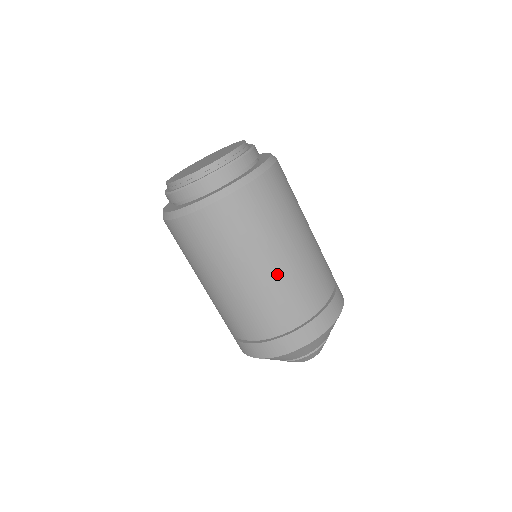
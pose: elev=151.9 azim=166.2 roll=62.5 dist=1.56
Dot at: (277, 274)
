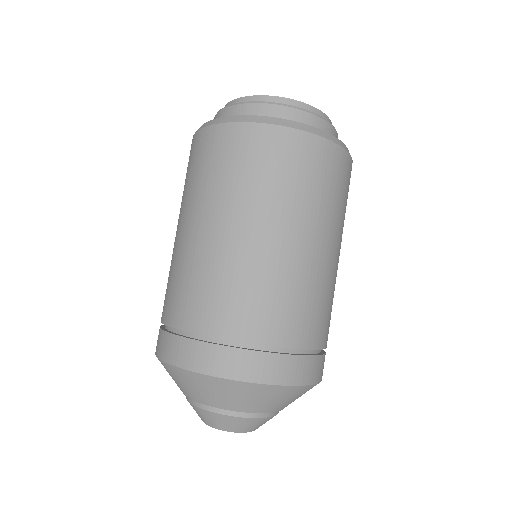
Dot at: (306, 263)
